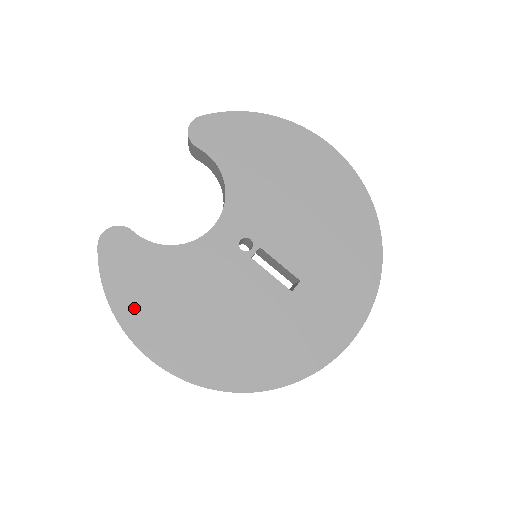
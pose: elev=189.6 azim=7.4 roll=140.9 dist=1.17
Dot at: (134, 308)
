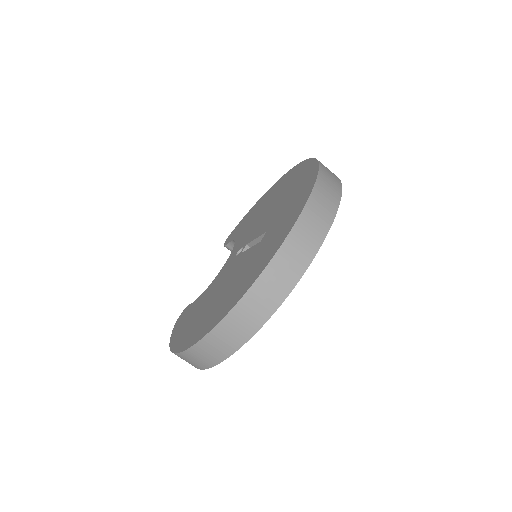
Dot at: (179, 336)
